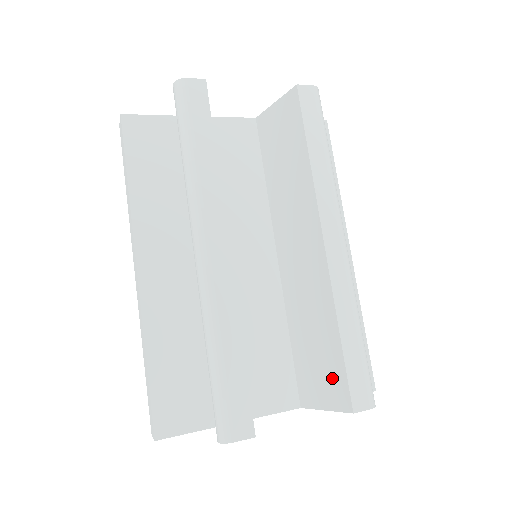
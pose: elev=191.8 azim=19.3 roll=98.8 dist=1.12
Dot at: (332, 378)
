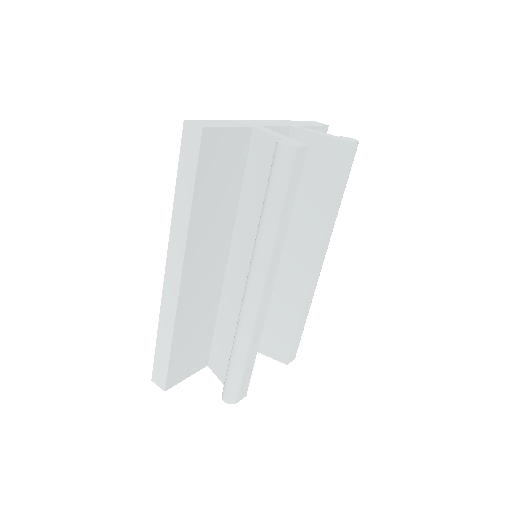
Dot at: (279, 343)
